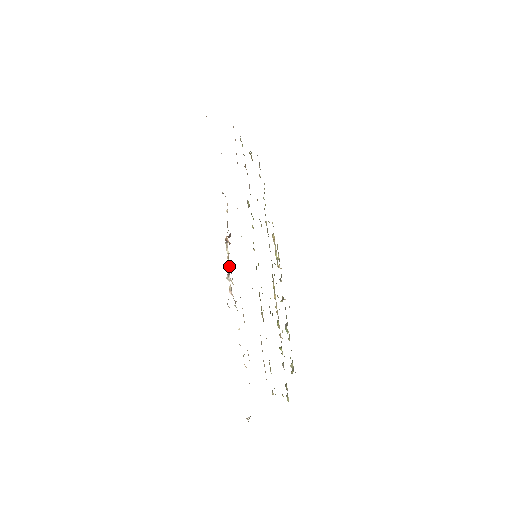
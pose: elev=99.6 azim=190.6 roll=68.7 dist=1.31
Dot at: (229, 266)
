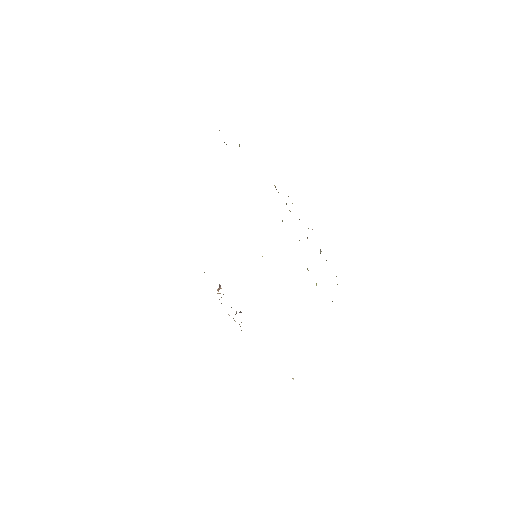
Dot at: occluded
